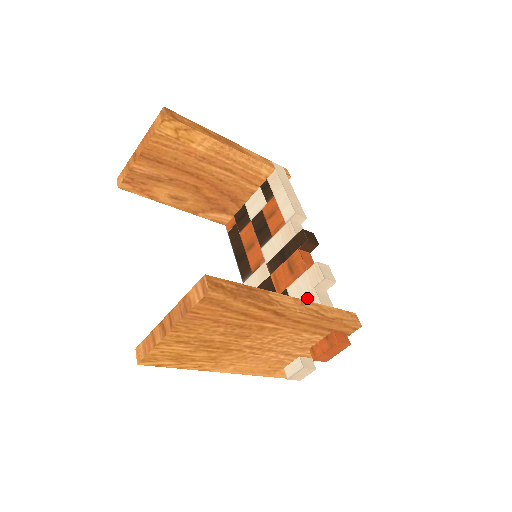
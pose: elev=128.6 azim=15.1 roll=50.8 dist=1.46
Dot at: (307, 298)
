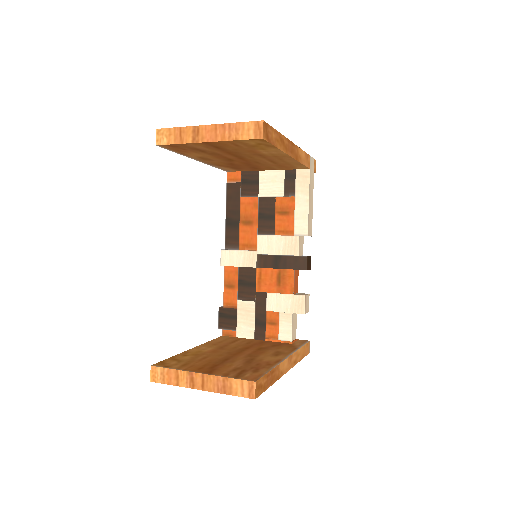
Dot at: (282, 316)
